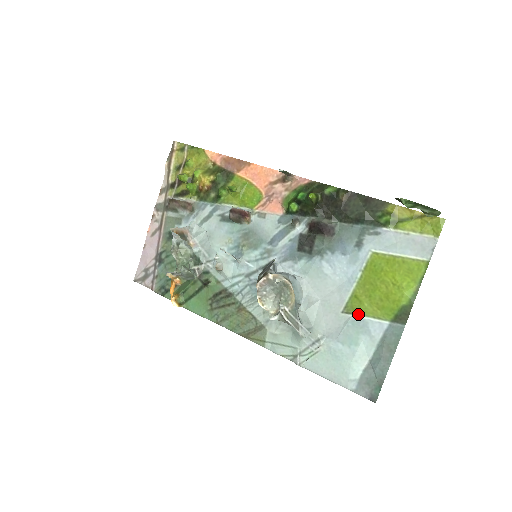
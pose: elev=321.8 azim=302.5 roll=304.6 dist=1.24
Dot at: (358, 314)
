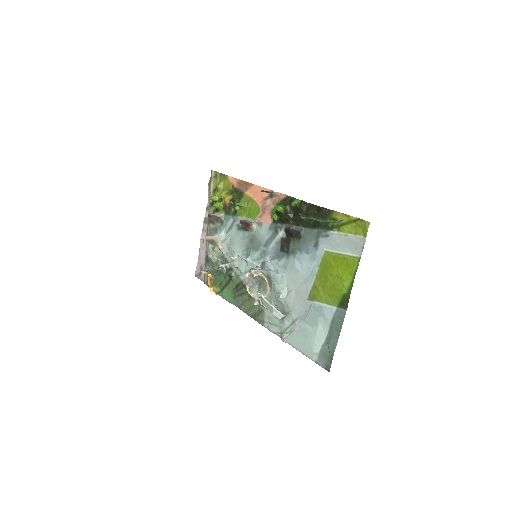
Dot at: (317, 301)
